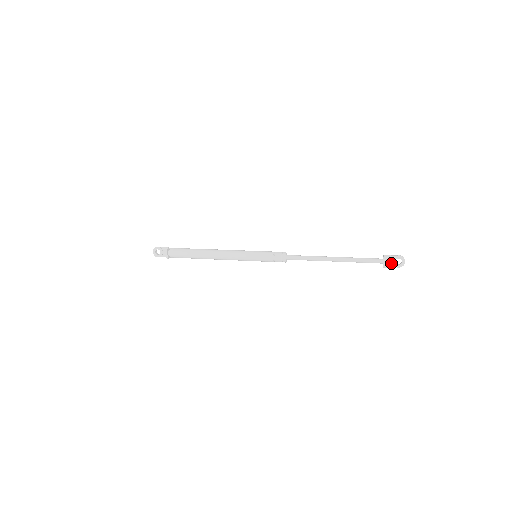
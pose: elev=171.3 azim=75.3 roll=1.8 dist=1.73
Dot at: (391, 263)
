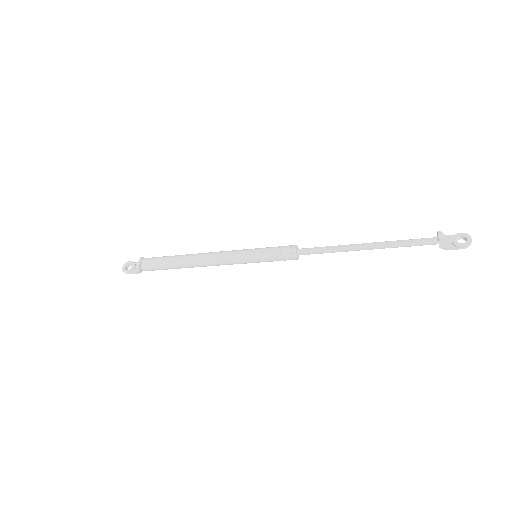
Dot at: (451, 244)
